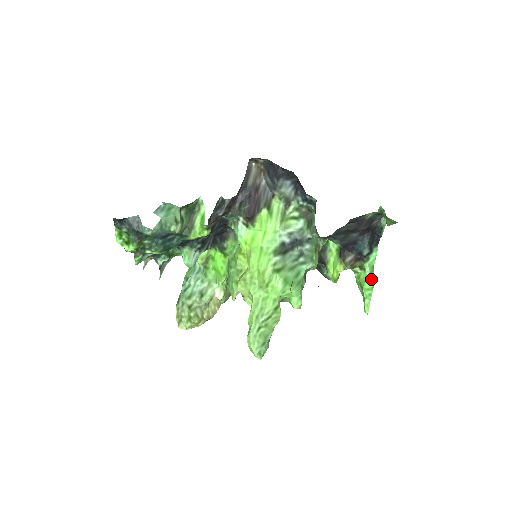
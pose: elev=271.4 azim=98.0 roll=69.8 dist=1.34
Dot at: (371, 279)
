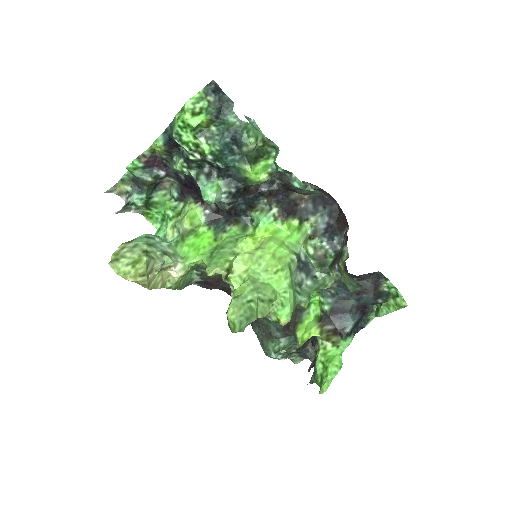
Dot at: (341, 359)
